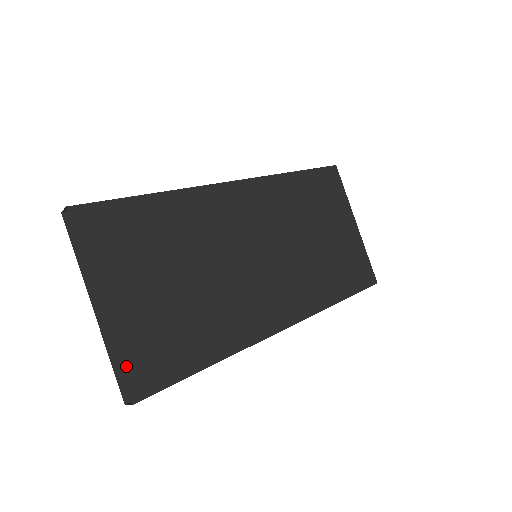
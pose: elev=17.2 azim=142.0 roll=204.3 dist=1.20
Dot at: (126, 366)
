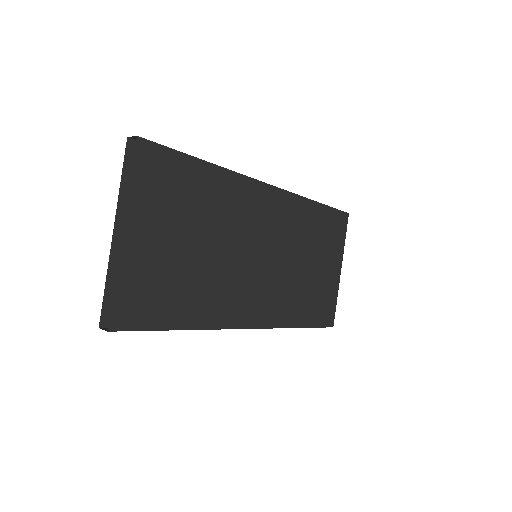
Dot at: (119, 296)
